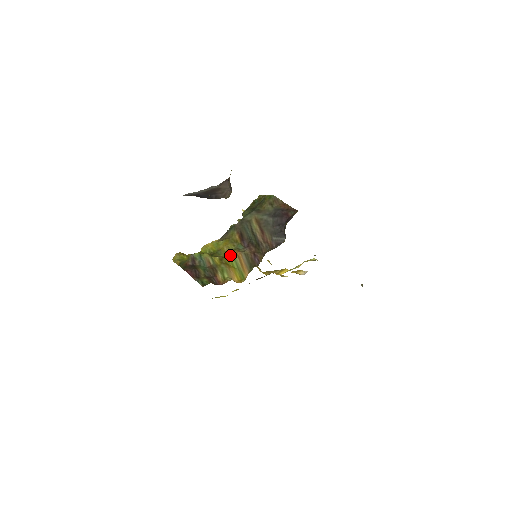
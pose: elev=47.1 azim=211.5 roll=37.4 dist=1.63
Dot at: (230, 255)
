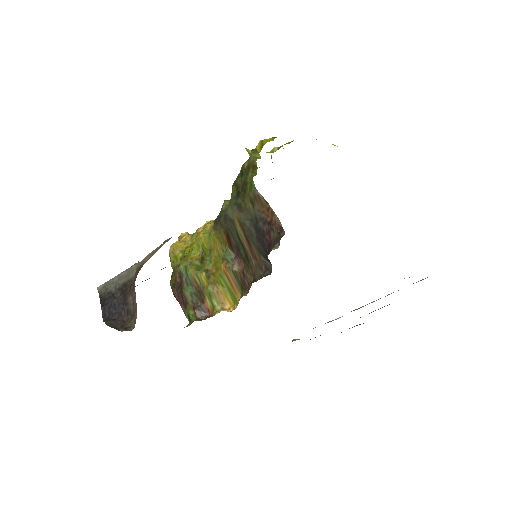
Dot at: (217, 271)
